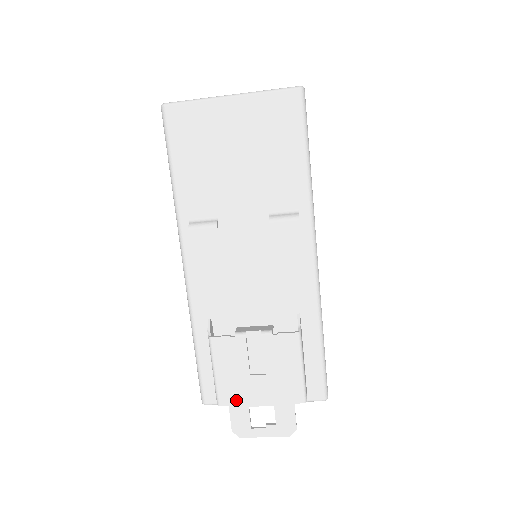
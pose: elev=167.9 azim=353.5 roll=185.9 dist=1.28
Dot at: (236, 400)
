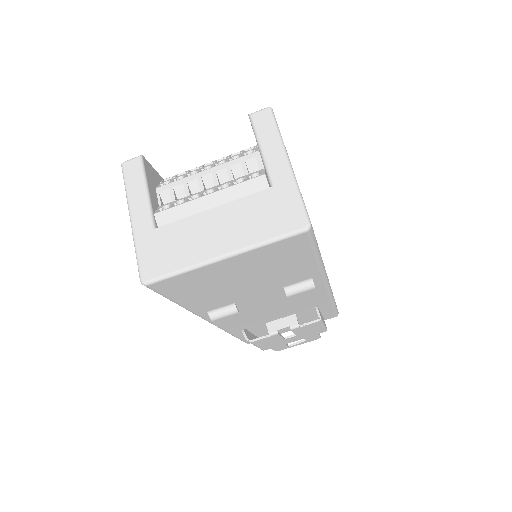
Dot at: (276, 346)
